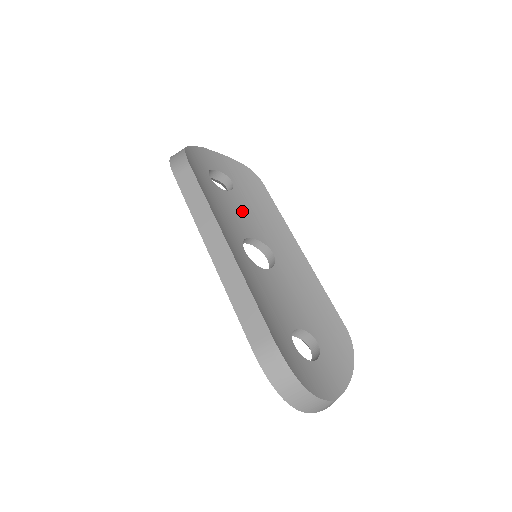
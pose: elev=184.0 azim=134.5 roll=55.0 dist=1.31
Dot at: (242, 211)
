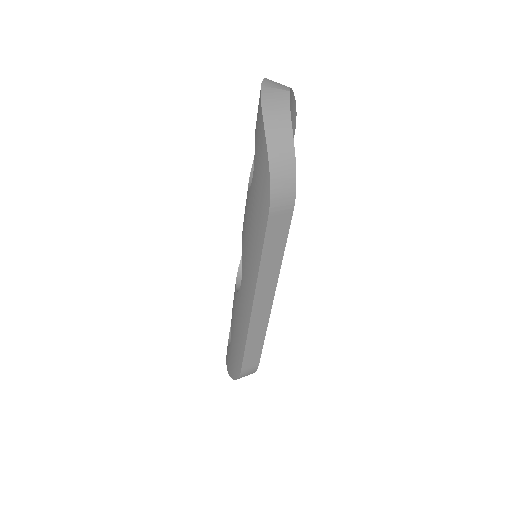
Dot at: occluded
